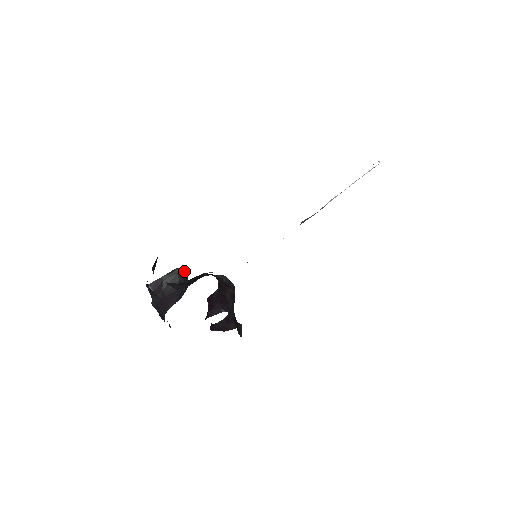
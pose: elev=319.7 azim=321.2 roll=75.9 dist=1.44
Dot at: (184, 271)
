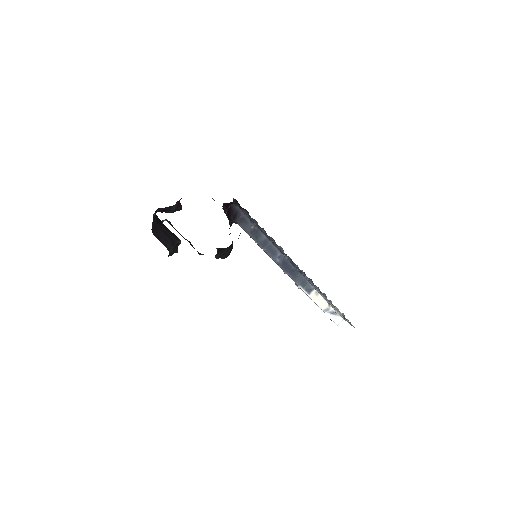
Dot at: (180, 243)
